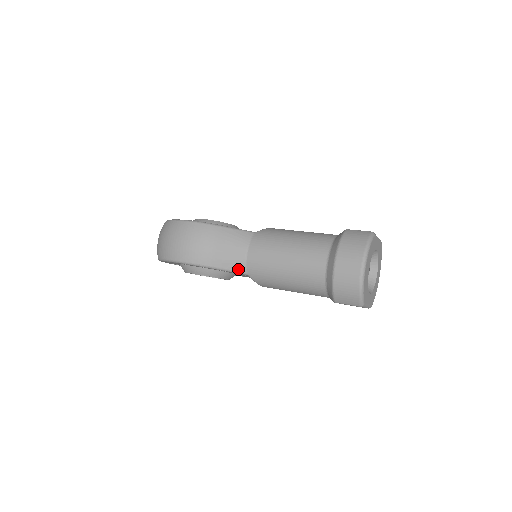
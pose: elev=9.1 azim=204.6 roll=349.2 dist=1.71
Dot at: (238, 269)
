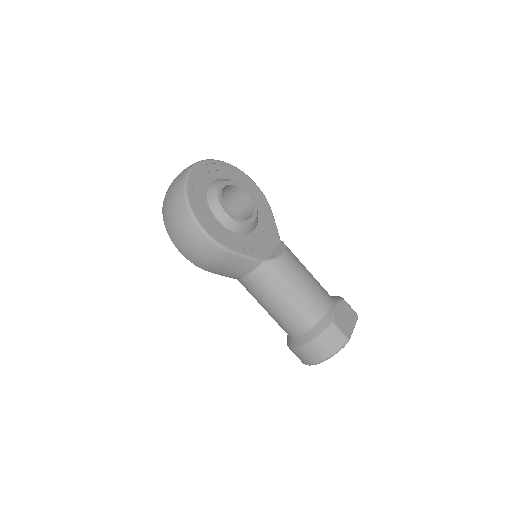
Dot at: (231, 277)
